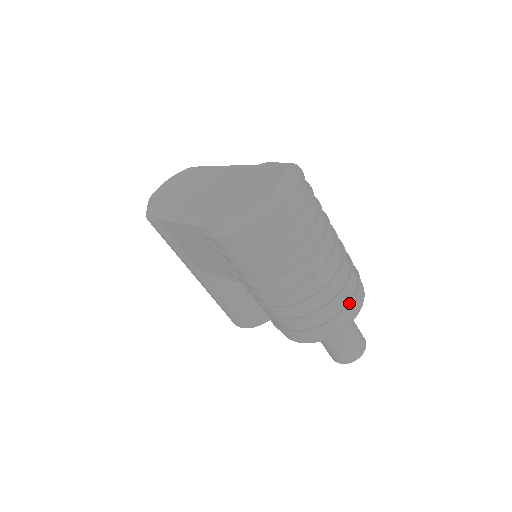
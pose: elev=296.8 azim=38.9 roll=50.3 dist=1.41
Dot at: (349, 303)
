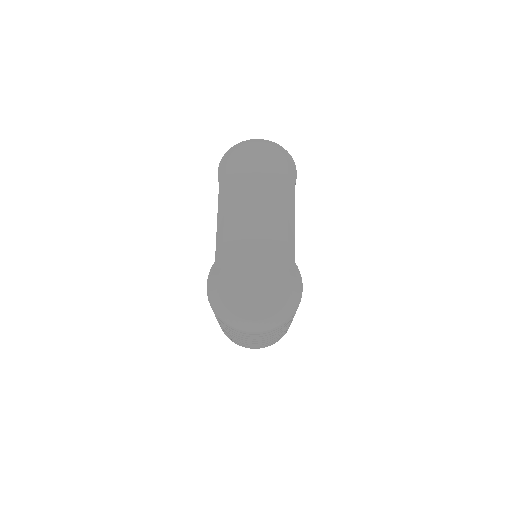
Dot at: (254, 348)
